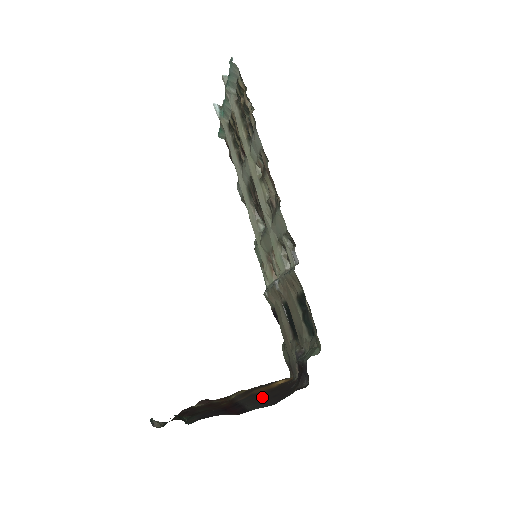
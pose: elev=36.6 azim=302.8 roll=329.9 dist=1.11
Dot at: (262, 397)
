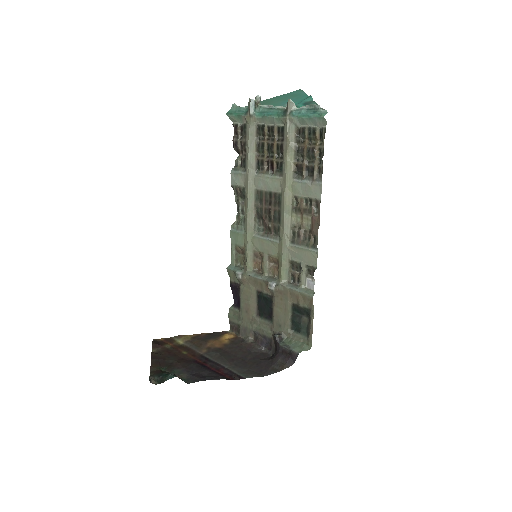
Dot at: (231, 357)
